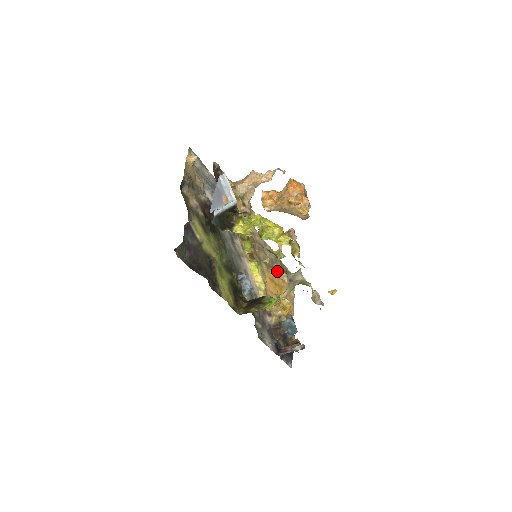
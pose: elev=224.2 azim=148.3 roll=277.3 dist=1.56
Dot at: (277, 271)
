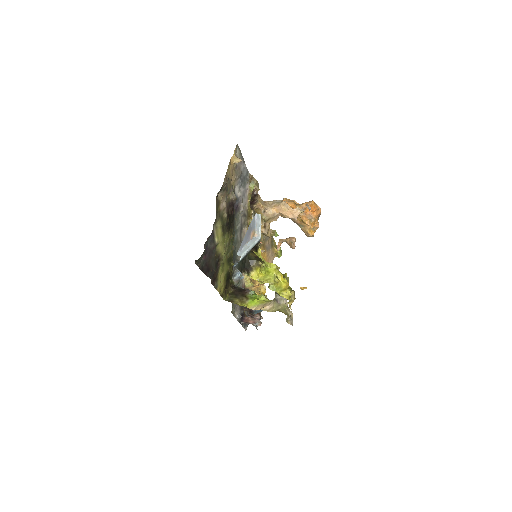
Dot at: (266, 247)
